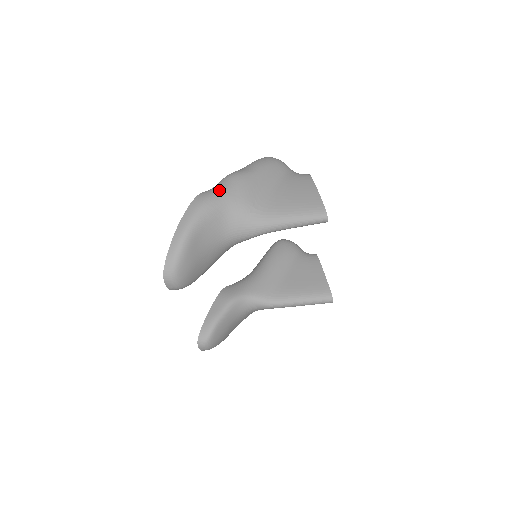
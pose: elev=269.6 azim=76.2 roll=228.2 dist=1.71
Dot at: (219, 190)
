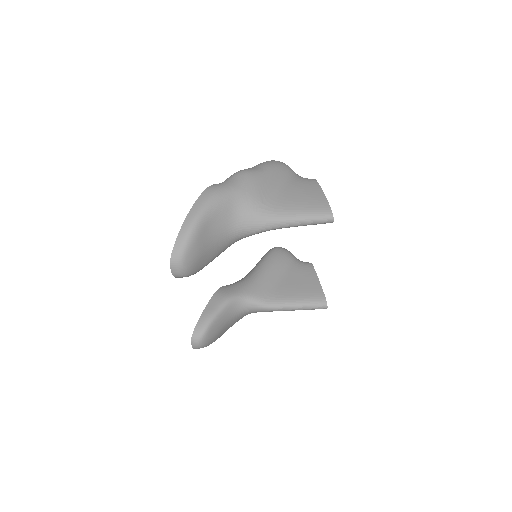
Dot at: (230, 184)
